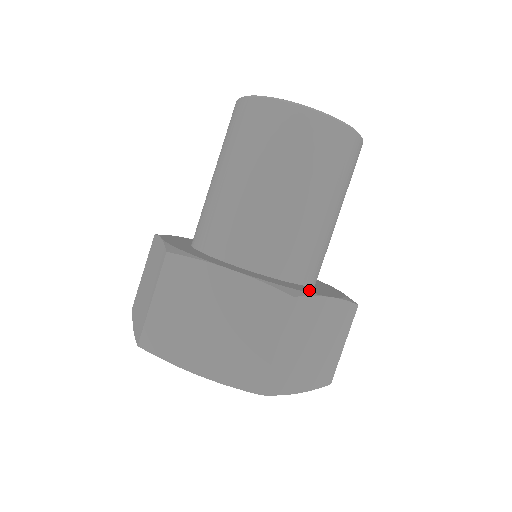
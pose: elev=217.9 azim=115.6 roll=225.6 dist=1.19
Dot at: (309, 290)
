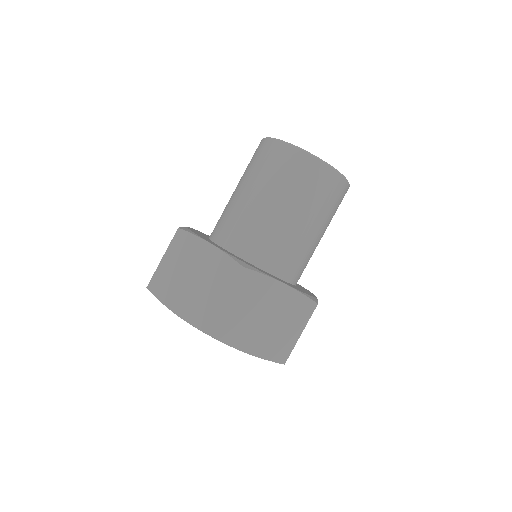
Dot at: (268, 274)
